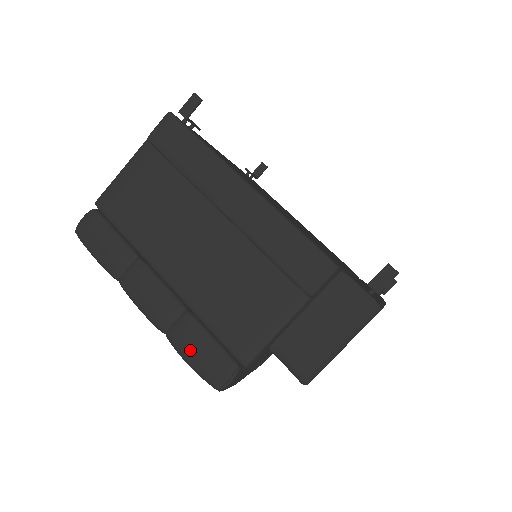
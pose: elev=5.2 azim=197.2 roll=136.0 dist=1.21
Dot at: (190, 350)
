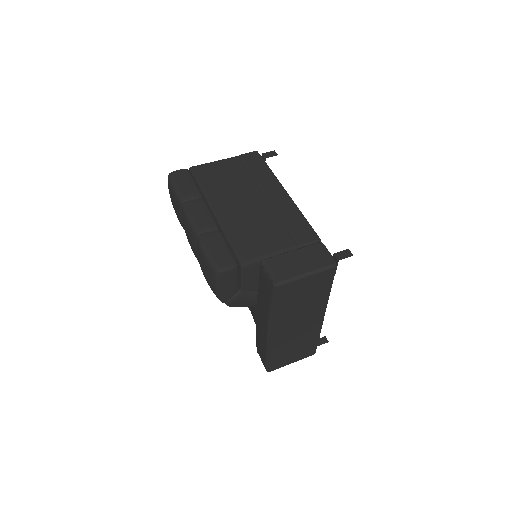
Dot at: (211, 246)
